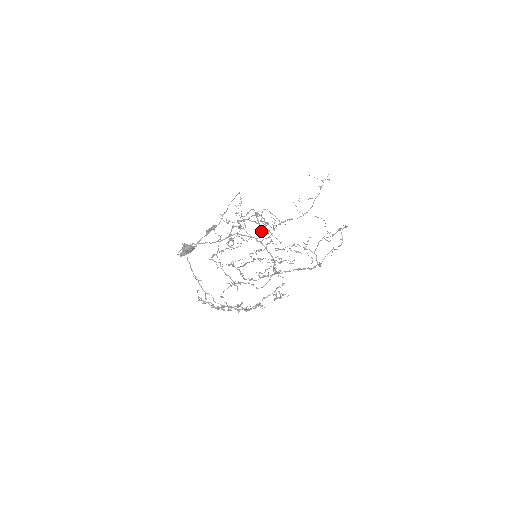
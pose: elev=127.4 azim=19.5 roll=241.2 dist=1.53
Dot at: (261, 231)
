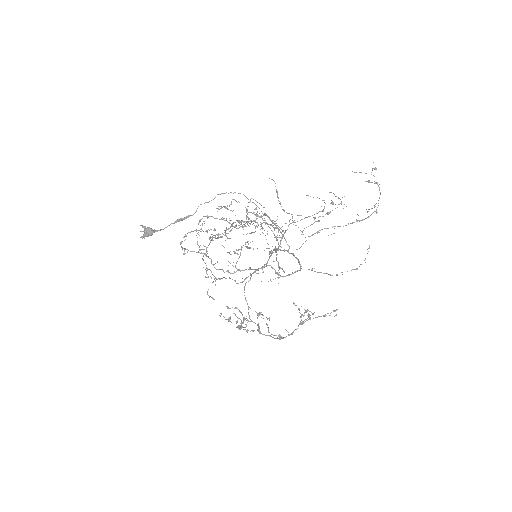
Dot at: (284, 238)
